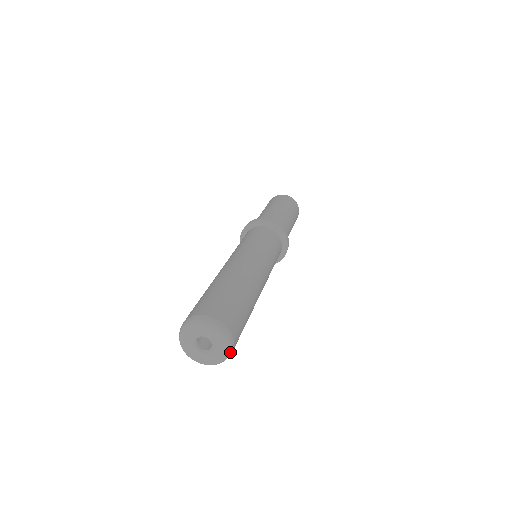
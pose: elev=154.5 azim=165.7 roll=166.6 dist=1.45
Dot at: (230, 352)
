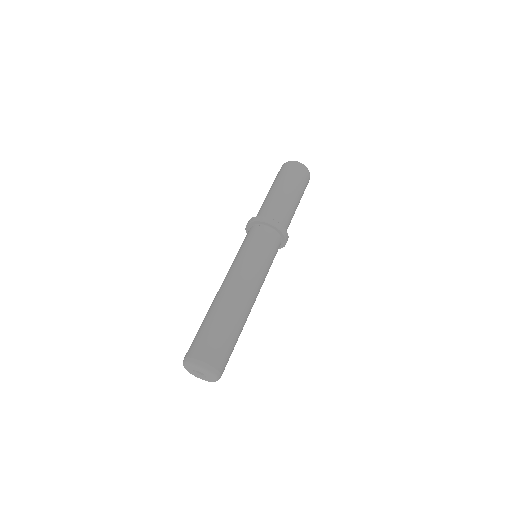
Dot at: (216, 375)
